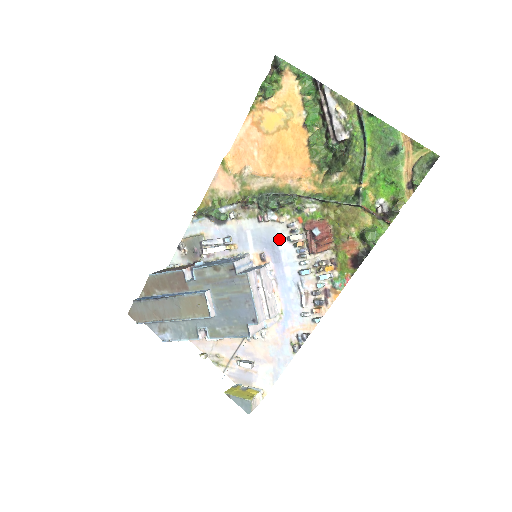
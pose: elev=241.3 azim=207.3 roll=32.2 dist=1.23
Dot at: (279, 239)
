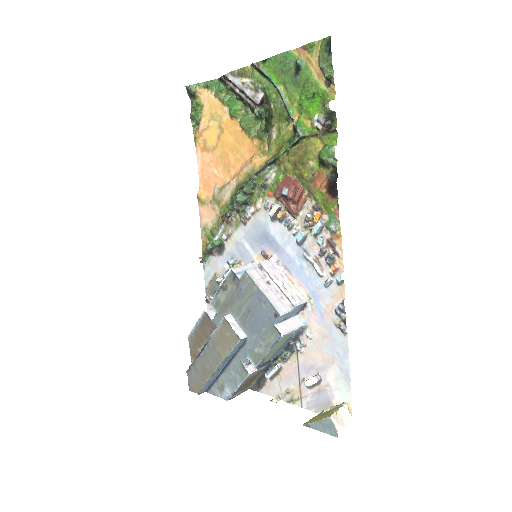
Dot at: (266, 226)
